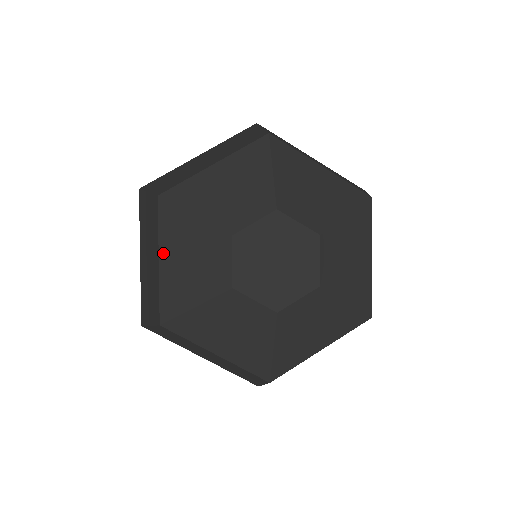
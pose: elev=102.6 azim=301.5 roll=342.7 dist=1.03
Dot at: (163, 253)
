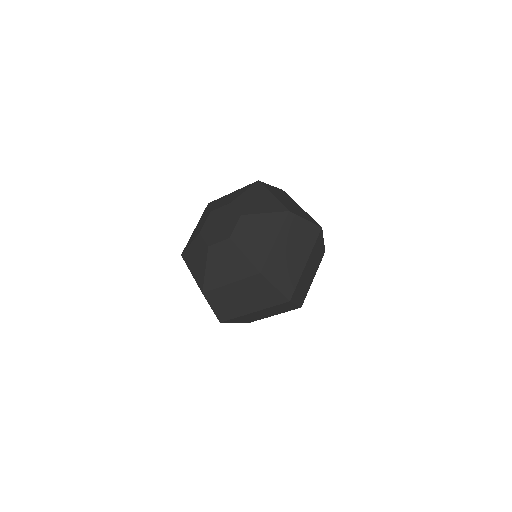
Dot at: (191, 269)
